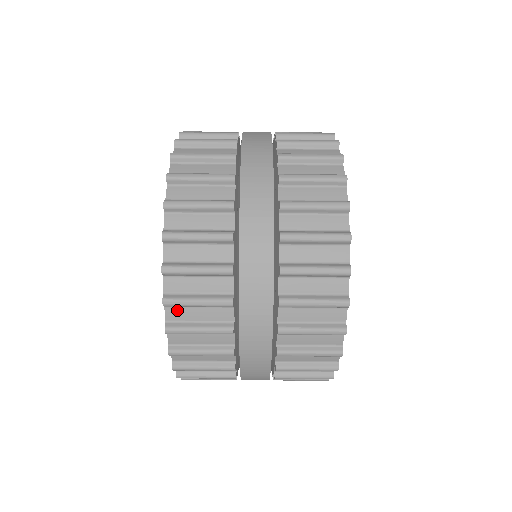
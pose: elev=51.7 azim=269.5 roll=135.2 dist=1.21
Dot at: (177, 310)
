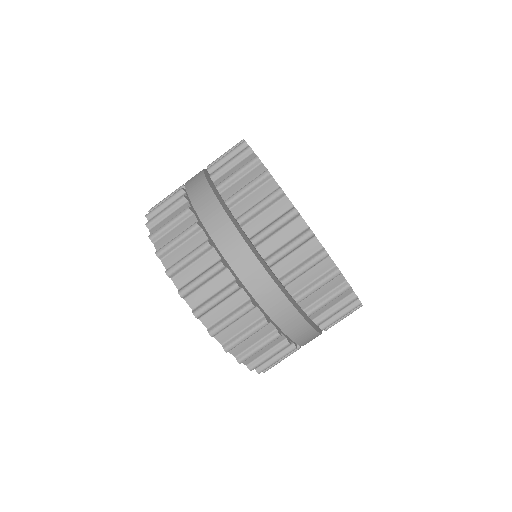
Dot at: (194, 296)
